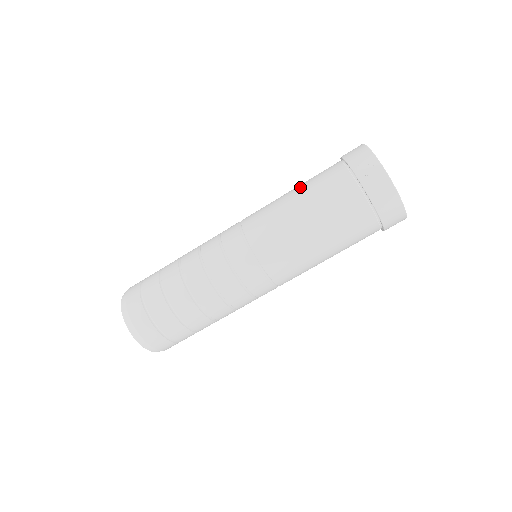
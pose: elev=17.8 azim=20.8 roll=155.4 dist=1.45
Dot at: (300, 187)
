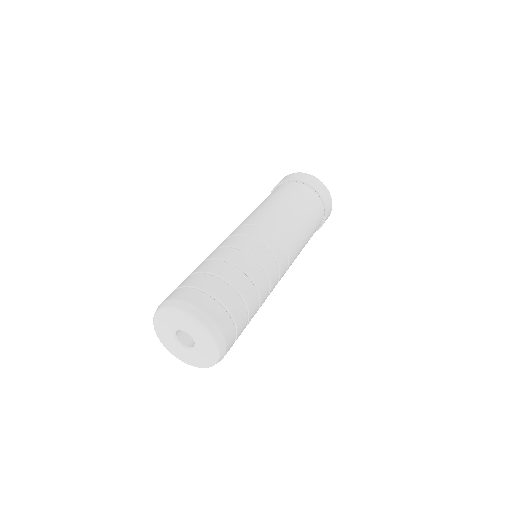
Dot at: (269, 198)
